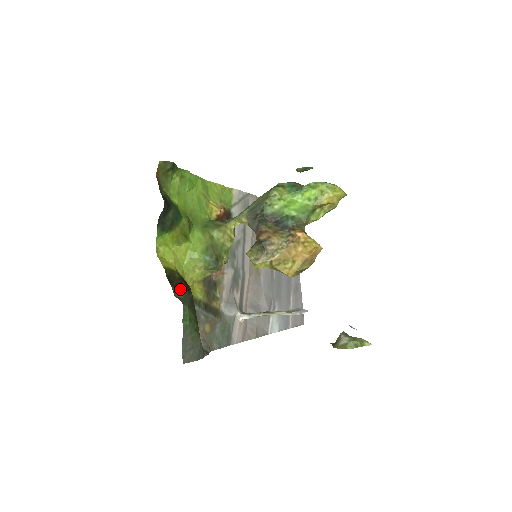
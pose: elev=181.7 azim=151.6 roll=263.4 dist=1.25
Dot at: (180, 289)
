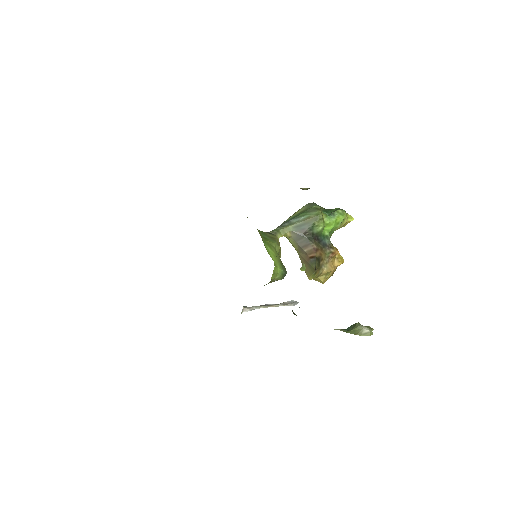
Dot at: occluded
